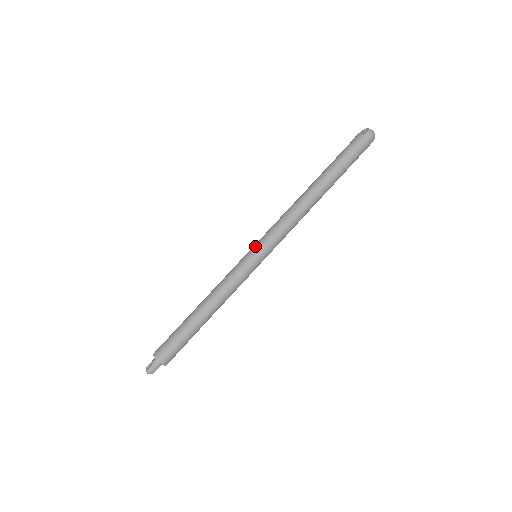
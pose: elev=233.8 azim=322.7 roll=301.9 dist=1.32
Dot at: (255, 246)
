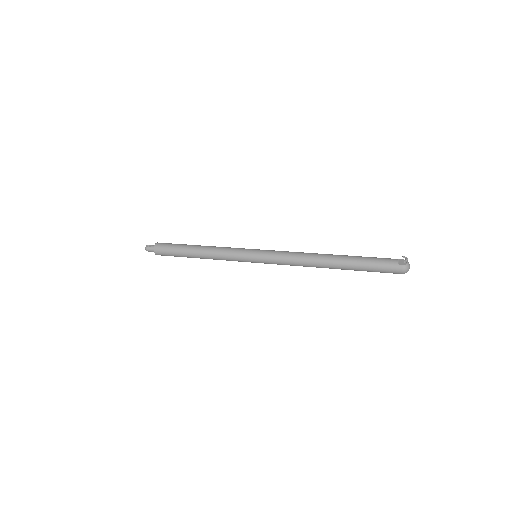
Dot at: (260, 251)
